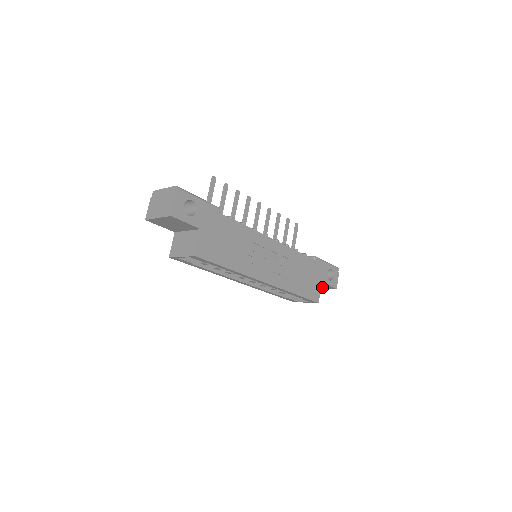
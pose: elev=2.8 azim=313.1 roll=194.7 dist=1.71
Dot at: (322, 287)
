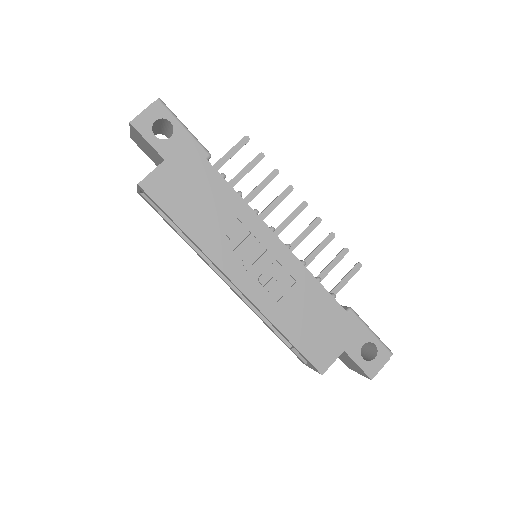
Dot at: (355, 367)
